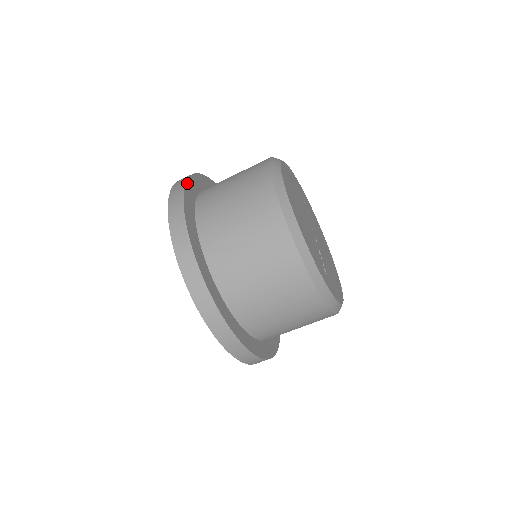
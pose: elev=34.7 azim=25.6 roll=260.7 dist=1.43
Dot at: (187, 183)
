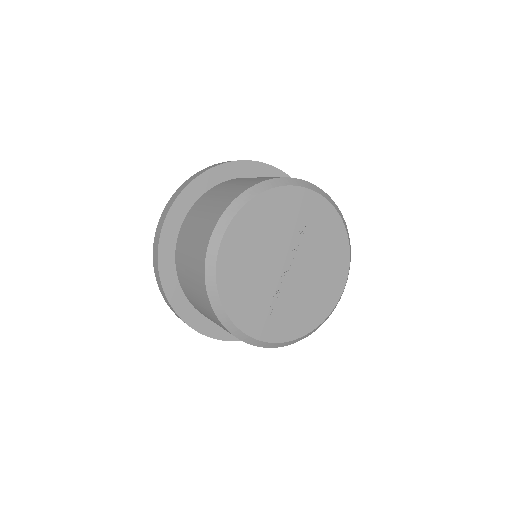
Dot at: (188, 187)
